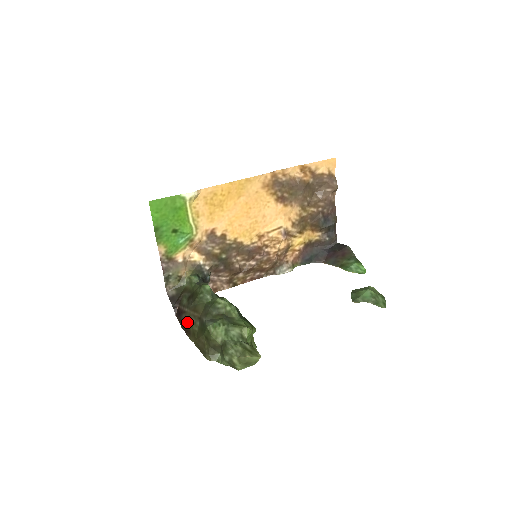
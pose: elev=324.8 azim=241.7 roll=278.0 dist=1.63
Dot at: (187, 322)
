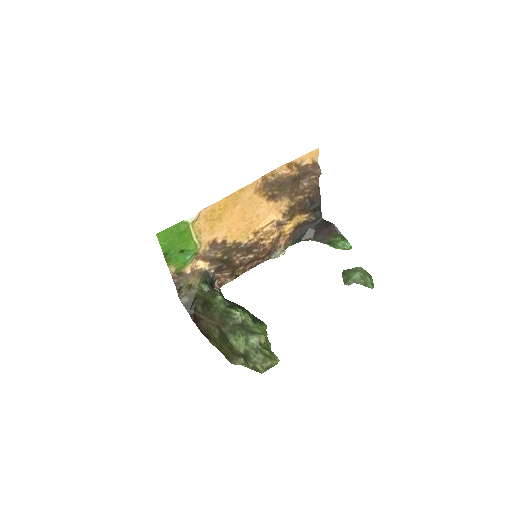
Dot at: (206, 329)
